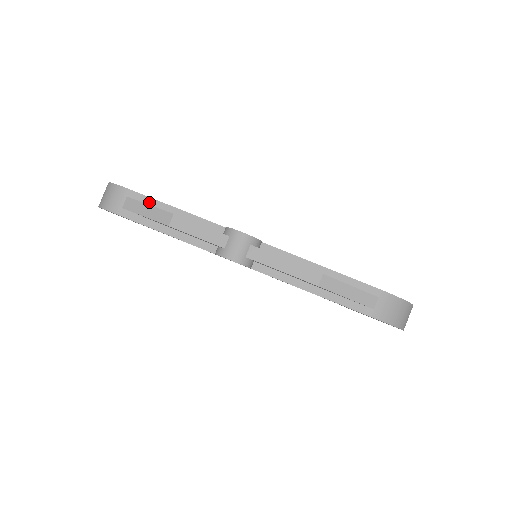
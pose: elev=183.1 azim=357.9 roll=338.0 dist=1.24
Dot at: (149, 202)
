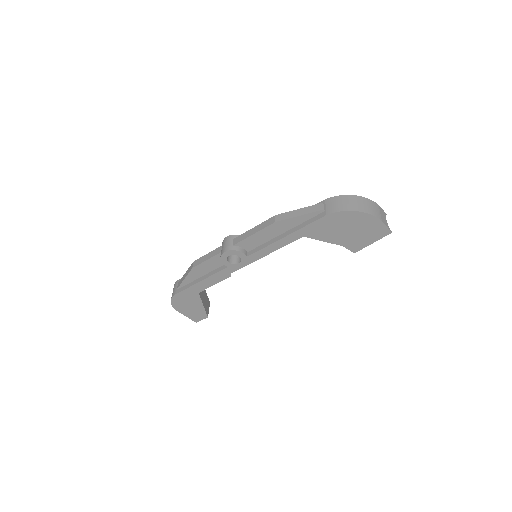
Dot at: occluded
